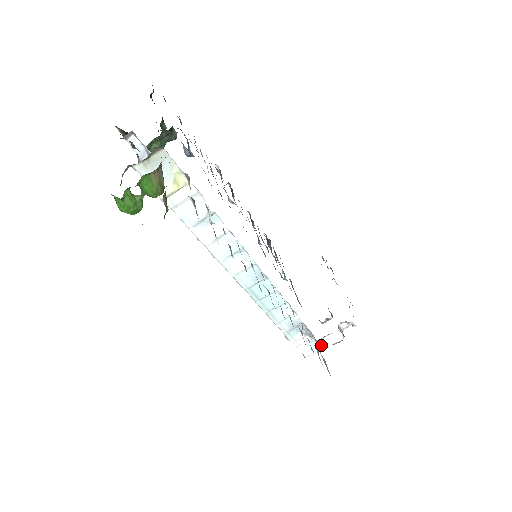
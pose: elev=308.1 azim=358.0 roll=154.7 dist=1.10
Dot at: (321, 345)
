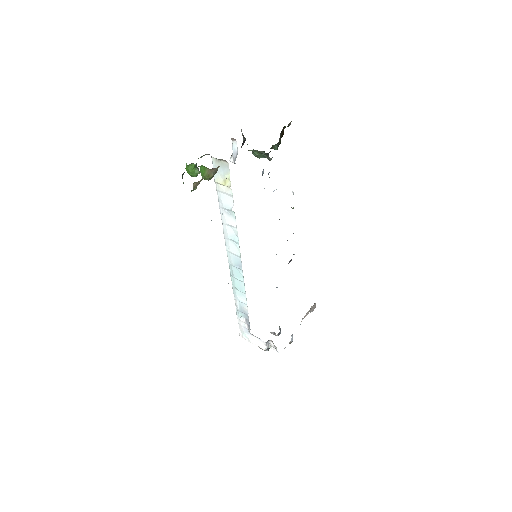
Dot at: (252, 339)
